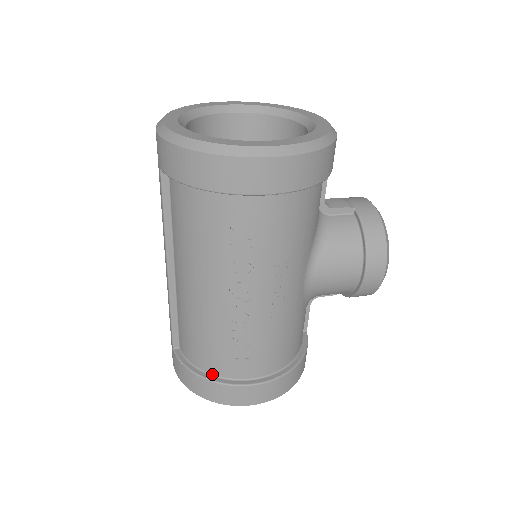
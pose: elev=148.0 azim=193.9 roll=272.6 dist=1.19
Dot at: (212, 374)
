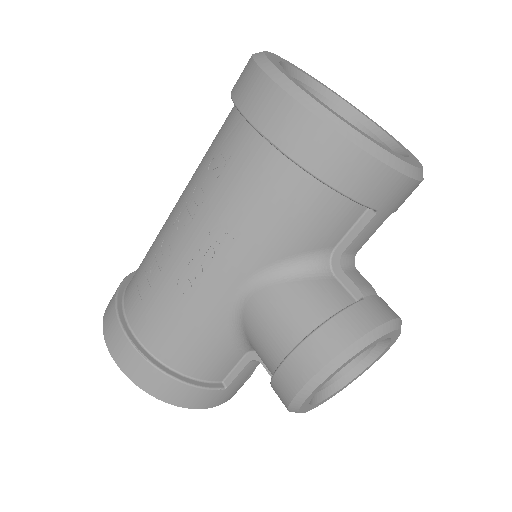
Dot at: (125, 293)
